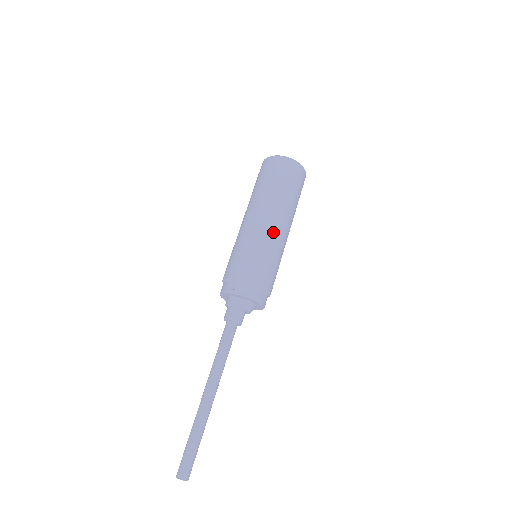
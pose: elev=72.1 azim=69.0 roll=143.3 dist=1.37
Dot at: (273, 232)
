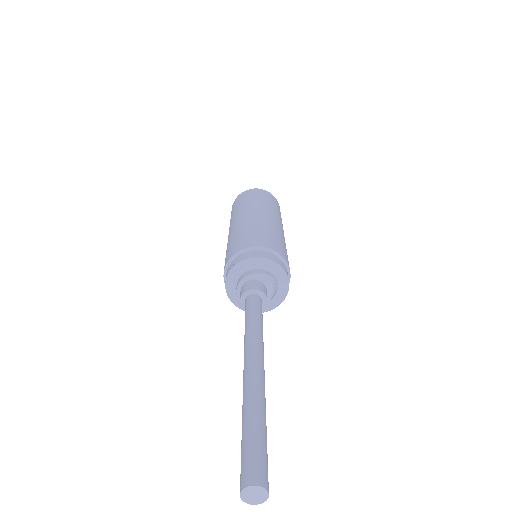
Dot at: (268, 221)
